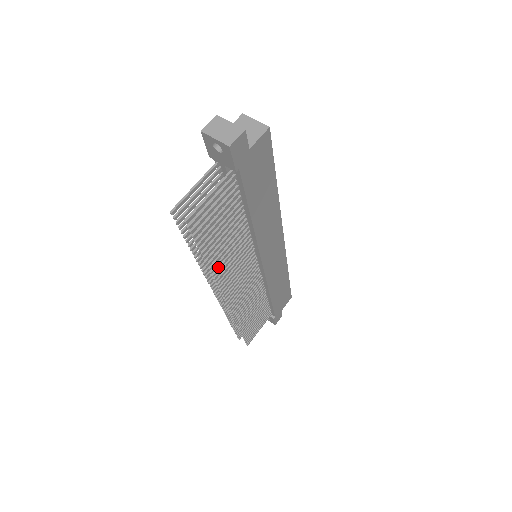
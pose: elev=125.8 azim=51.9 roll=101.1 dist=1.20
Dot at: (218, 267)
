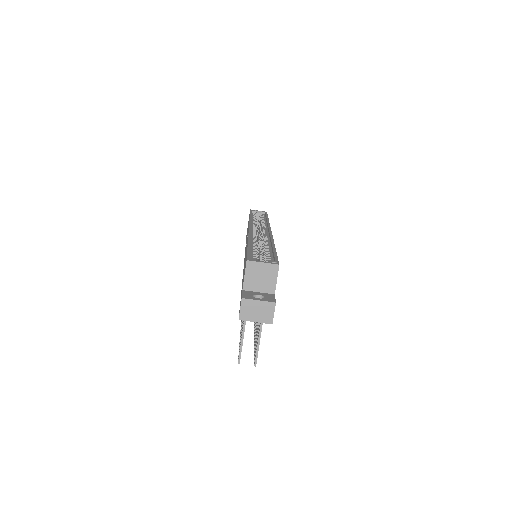
Dot at: occluded
